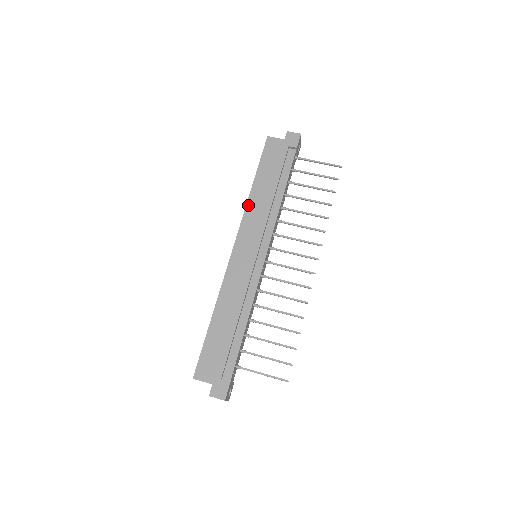
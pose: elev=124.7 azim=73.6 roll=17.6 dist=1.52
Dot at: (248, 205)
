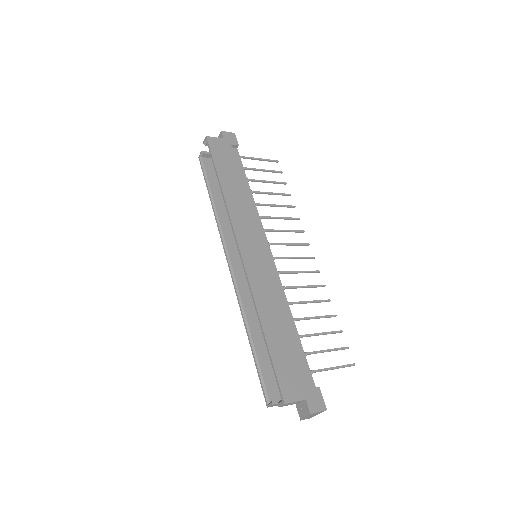
Dot at: (228, 204)
